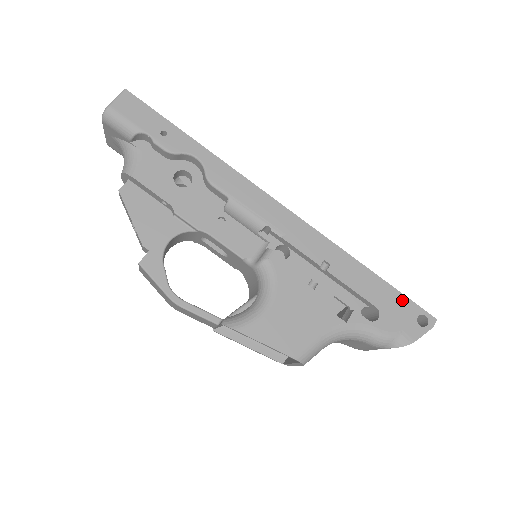
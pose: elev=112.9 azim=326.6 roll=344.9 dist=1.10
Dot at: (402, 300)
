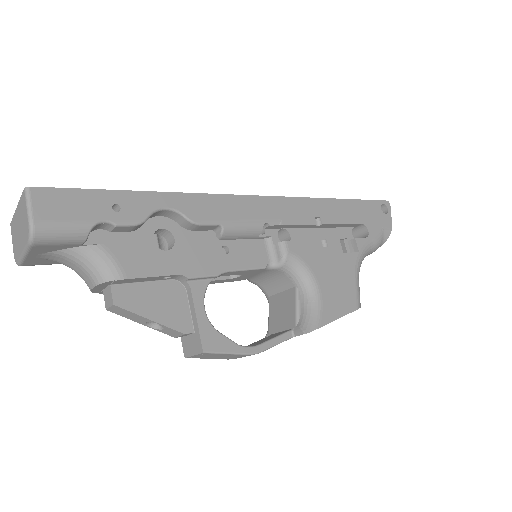
Dot at: (368, 205)
